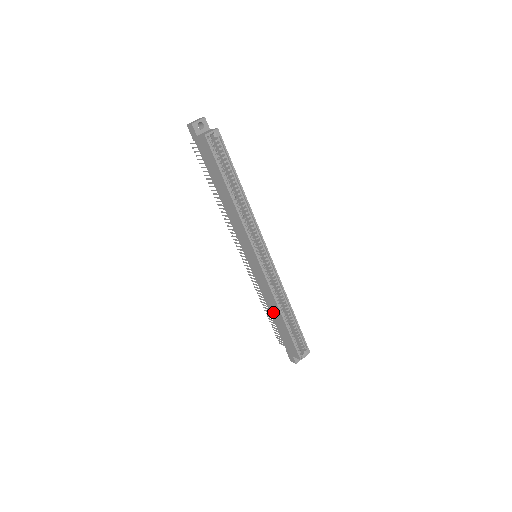
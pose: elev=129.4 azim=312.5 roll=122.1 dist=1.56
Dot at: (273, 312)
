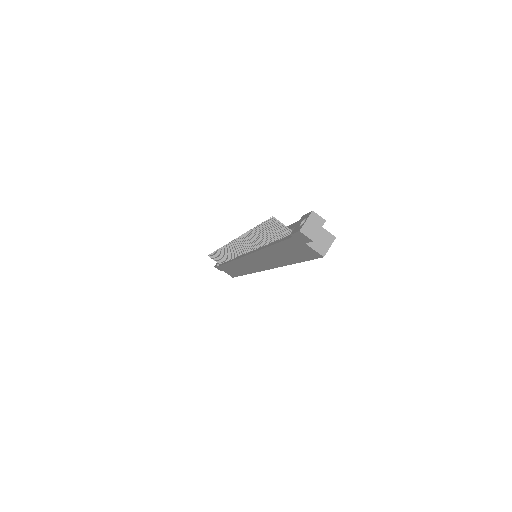
Dot at: (234, 267)
